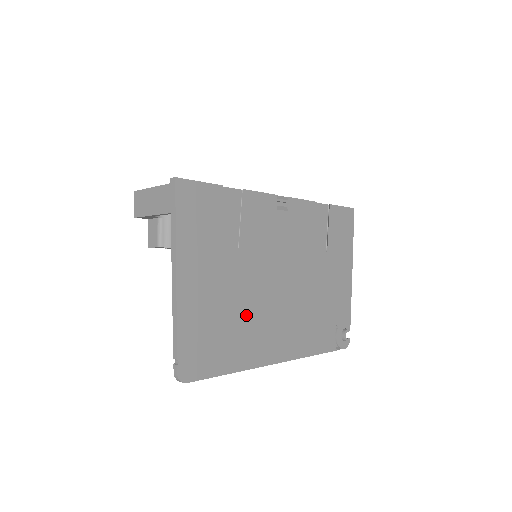
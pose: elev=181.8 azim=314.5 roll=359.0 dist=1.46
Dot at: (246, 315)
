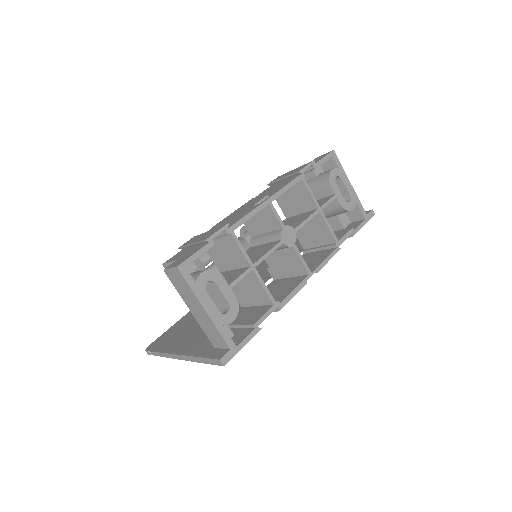
Dot at: occluded
